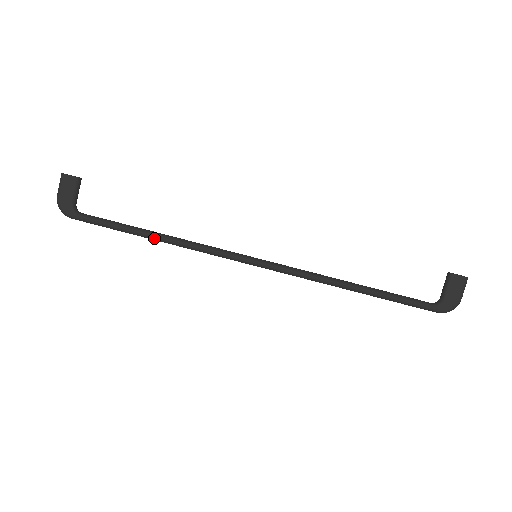
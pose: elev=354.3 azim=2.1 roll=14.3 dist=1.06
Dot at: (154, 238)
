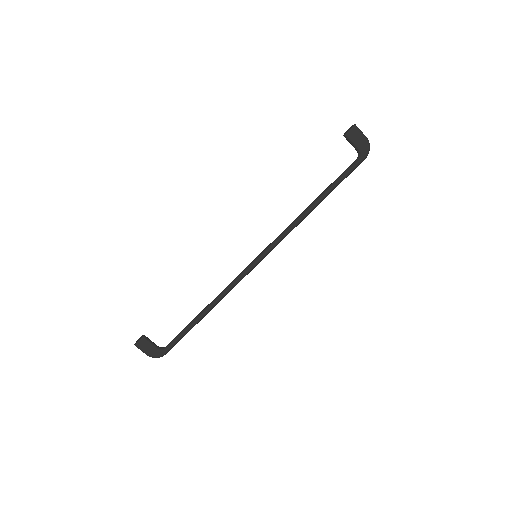
Dot at: (207, 313)
